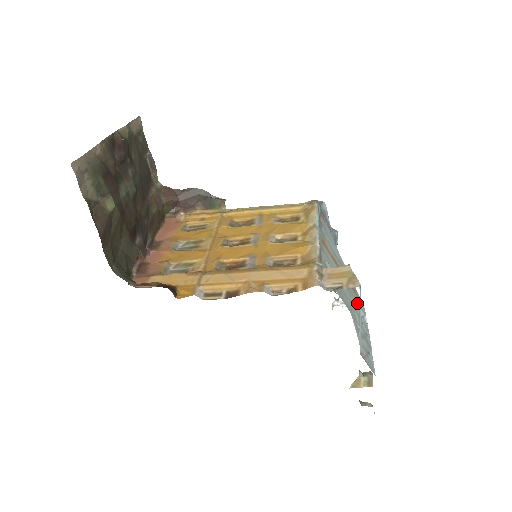
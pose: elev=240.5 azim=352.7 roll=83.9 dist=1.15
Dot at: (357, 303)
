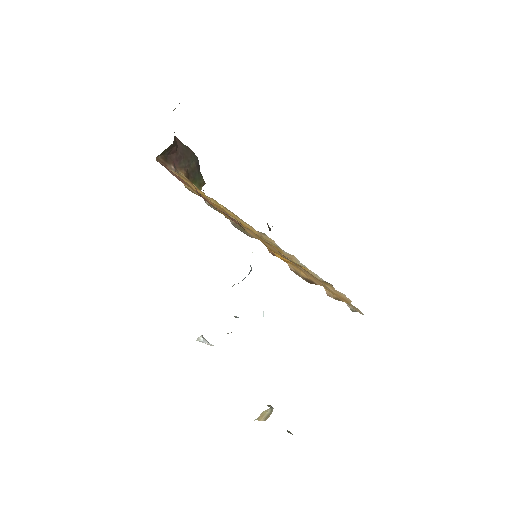
Dot at: occluded
